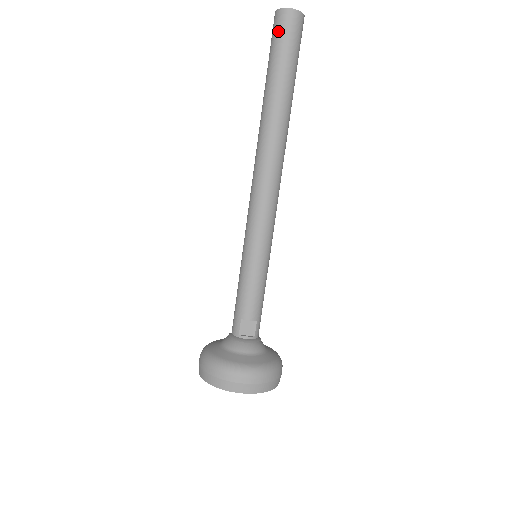
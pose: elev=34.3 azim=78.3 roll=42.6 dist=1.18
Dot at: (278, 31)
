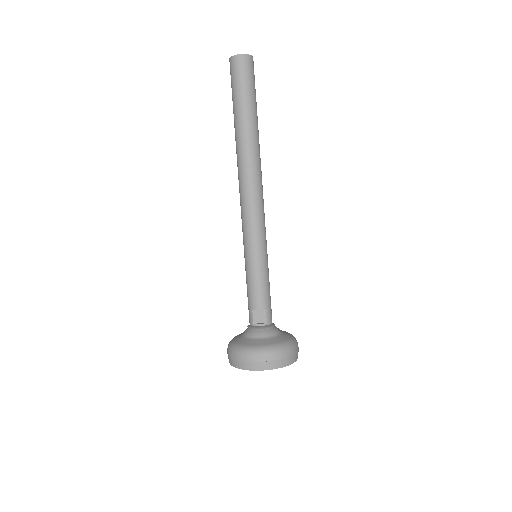
Dot at: (233, 74)
